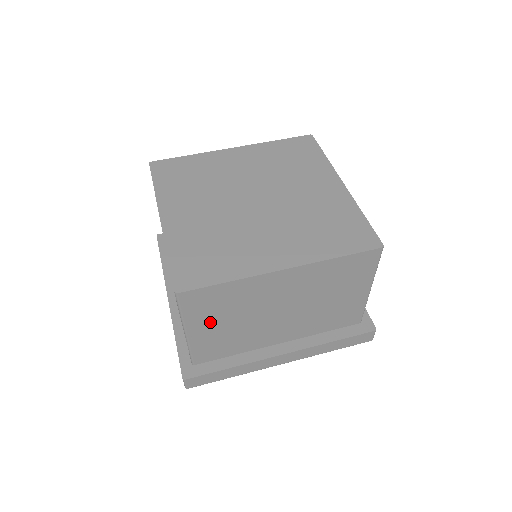
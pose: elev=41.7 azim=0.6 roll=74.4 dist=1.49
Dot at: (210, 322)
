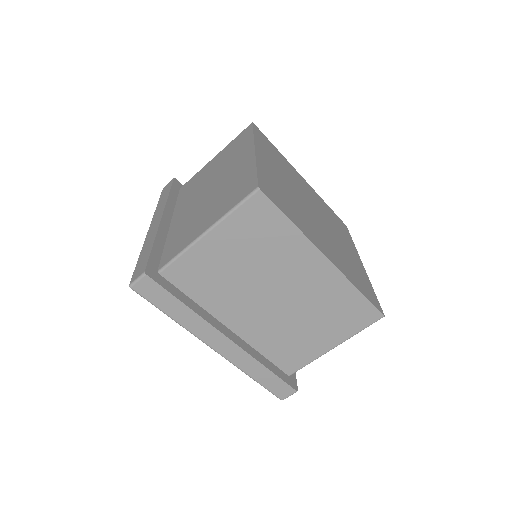
Dot at: (232, 244)
